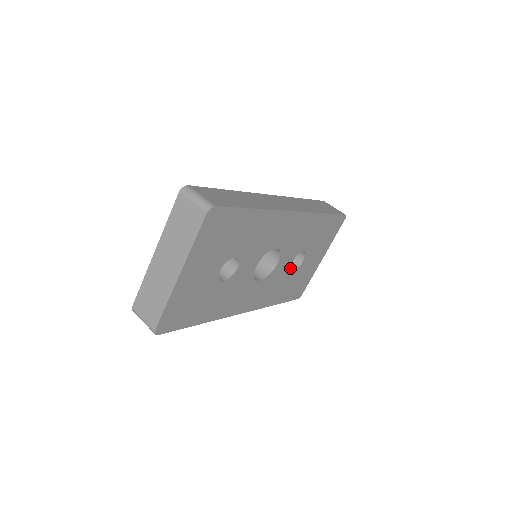
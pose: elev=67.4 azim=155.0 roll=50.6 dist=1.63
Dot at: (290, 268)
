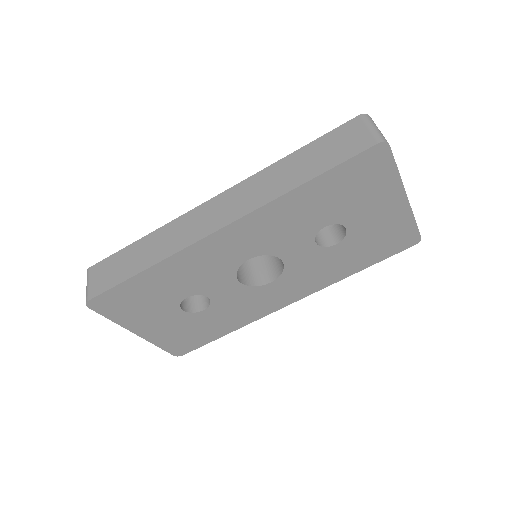
Dot at: (324, 246)
